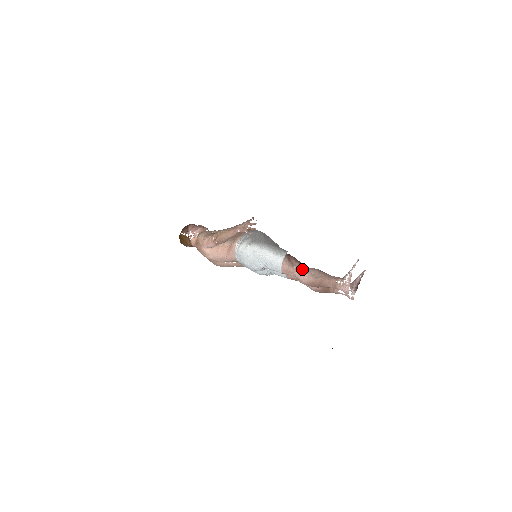
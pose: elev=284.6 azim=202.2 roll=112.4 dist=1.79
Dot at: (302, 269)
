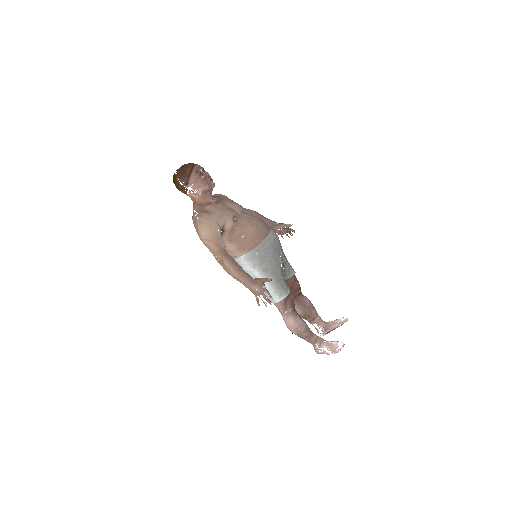
Dot at: (291, 319)
